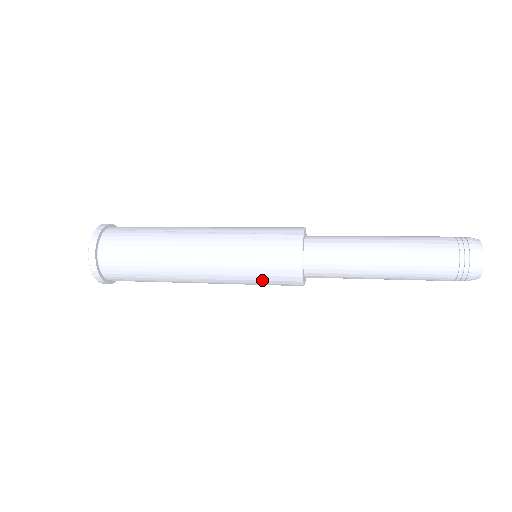
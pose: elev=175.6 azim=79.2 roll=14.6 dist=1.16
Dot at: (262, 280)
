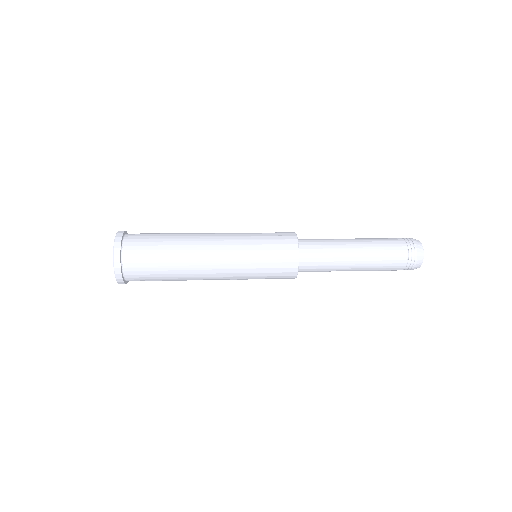
Dot at: (266, 272)
